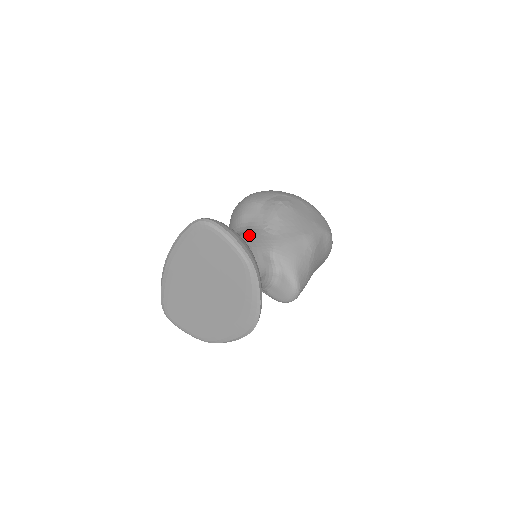
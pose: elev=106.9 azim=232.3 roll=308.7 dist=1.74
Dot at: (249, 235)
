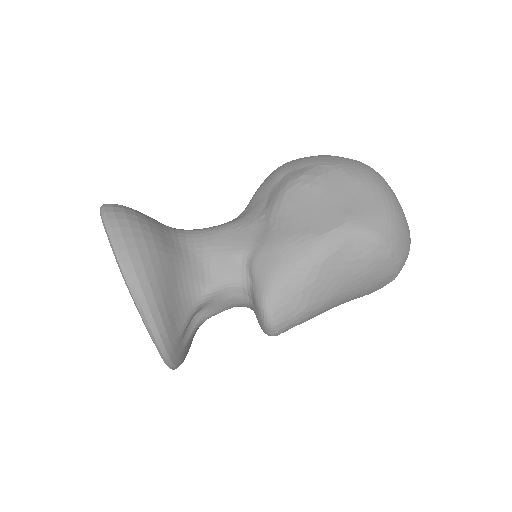
Dot at: (227, 226)
